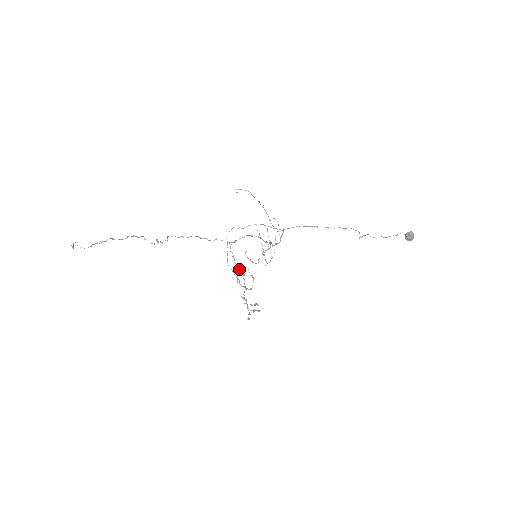
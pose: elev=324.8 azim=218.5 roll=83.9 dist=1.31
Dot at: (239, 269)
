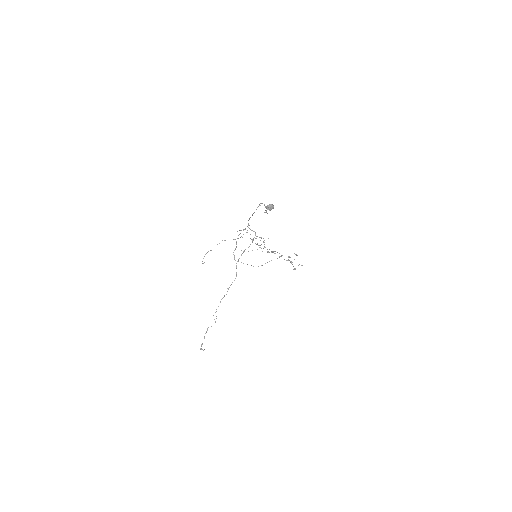
Dot at: (267, 252)
